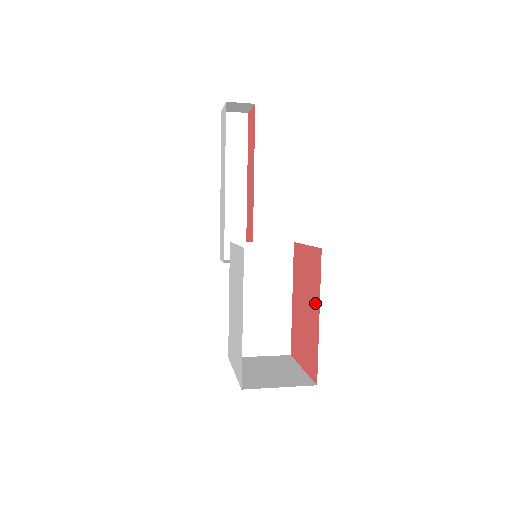
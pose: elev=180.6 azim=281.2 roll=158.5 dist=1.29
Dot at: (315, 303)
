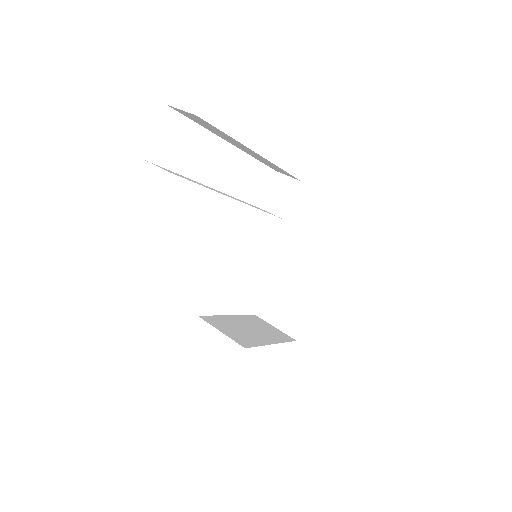
Dot at: occluded
